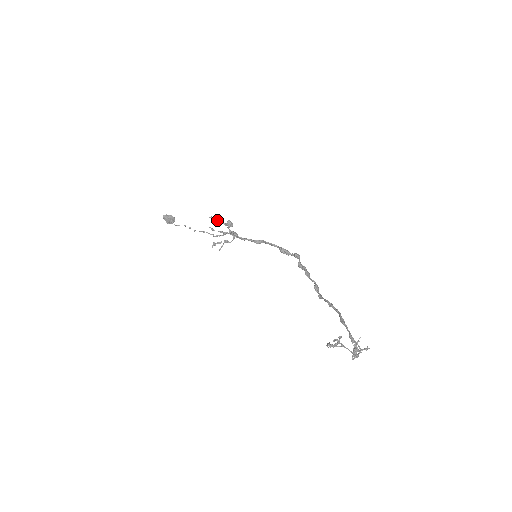
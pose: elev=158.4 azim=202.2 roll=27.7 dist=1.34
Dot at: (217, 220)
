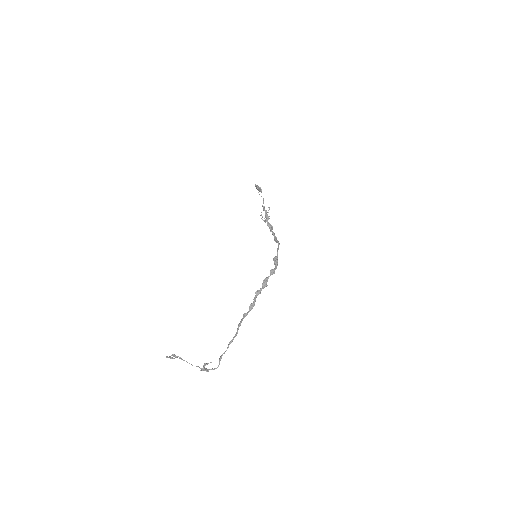
Dot at: (264, 210)
